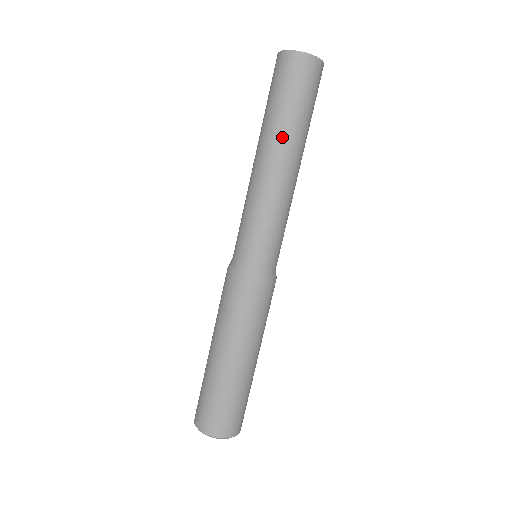
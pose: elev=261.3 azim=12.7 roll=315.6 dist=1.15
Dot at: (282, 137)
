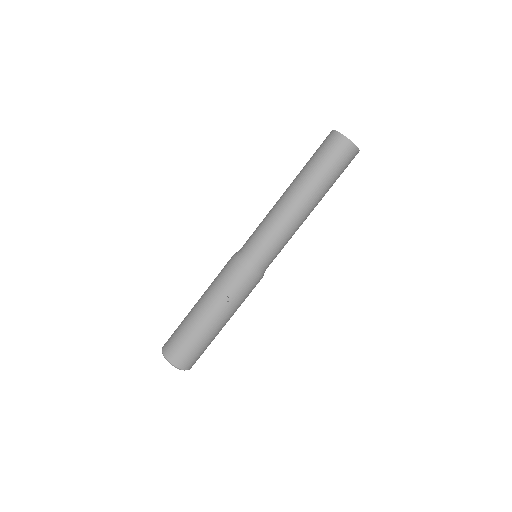
Dot at: (319, 195)
